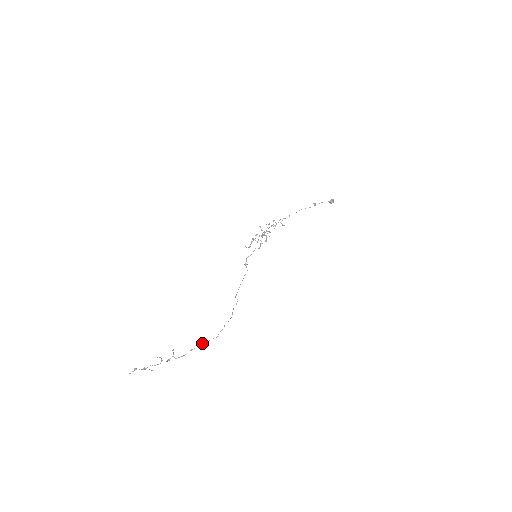
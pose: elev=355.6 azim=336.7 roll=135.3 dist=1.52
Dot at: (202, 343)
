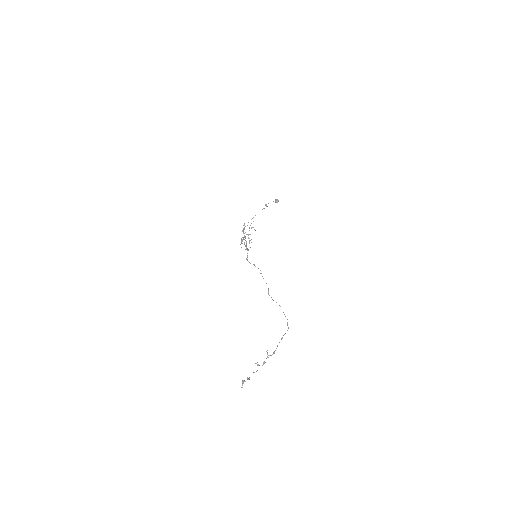
Dot at: (282, 337)
